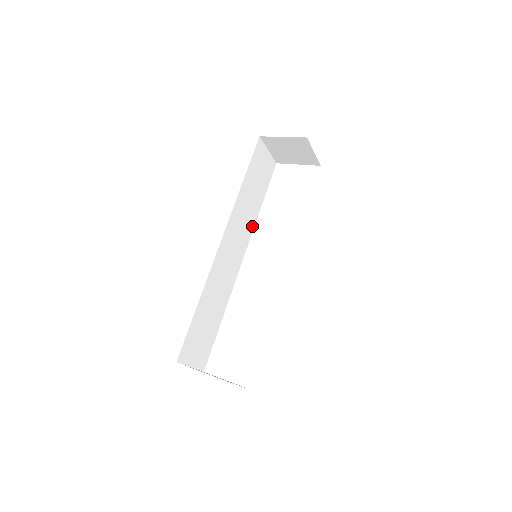
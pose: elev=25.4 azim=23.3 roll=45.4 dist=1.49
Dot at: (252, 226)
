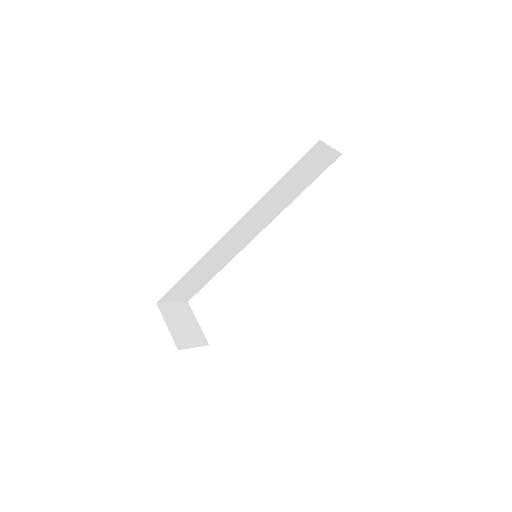
Dot at: (280, 211)
